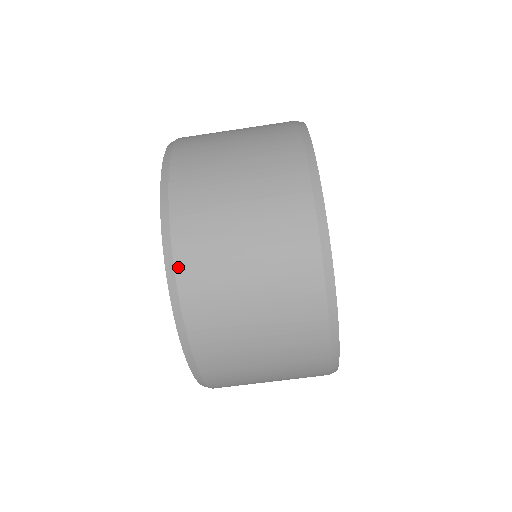
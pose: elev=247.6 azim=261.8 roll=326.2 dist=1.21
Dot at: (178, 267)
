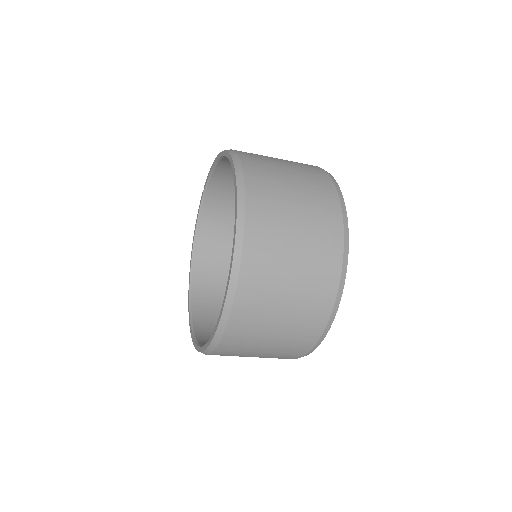
Dot at: occluded
